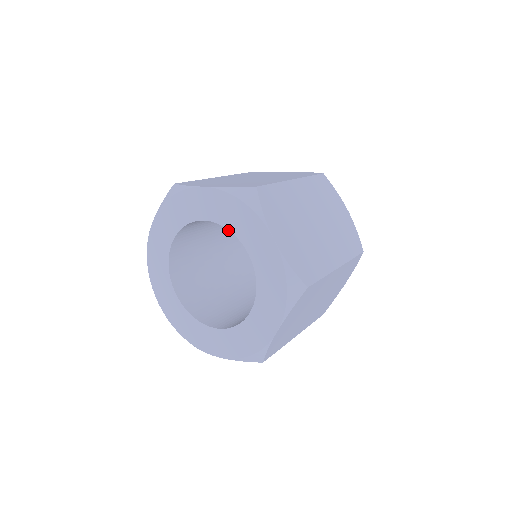
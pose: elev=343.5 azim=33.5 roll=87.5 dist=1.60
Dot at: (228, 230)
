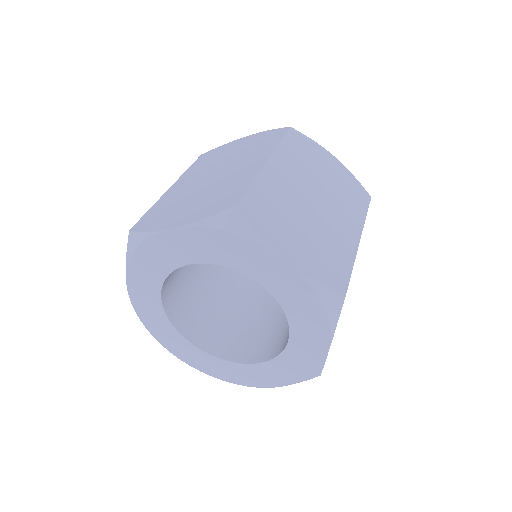
Dot at: occluded
